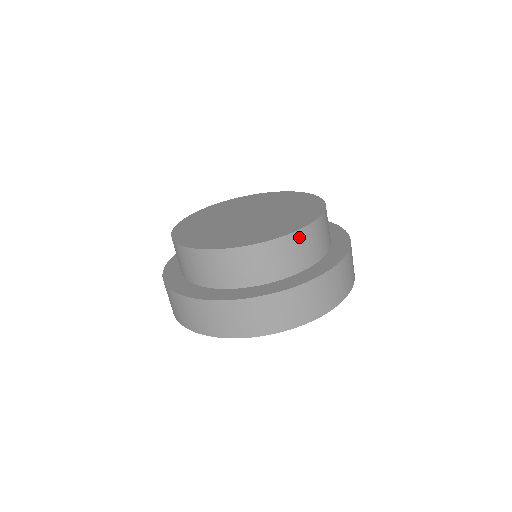
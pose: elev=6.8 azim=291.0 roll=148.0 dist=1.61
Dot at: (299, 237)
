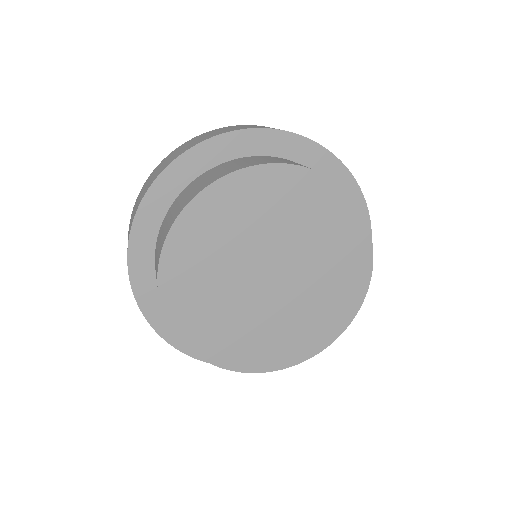
Dot at: occluded
